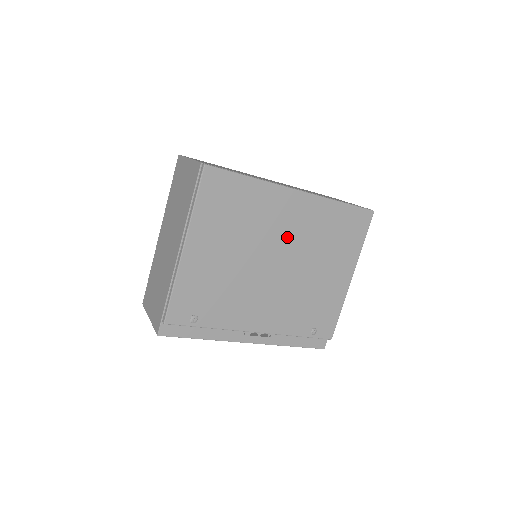
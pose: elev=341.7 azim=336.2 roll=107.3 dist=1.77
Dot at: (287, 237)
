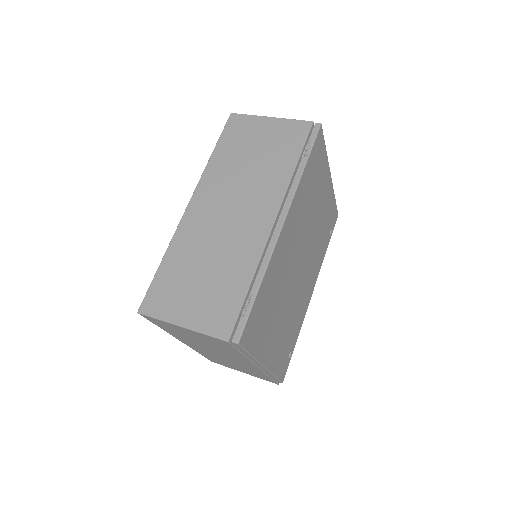
Dot at: (296, 247)
